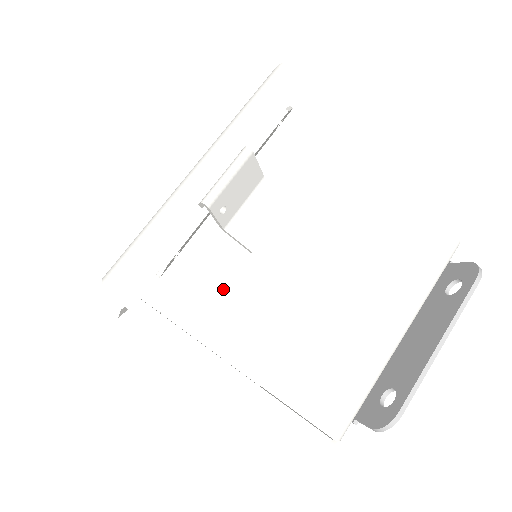
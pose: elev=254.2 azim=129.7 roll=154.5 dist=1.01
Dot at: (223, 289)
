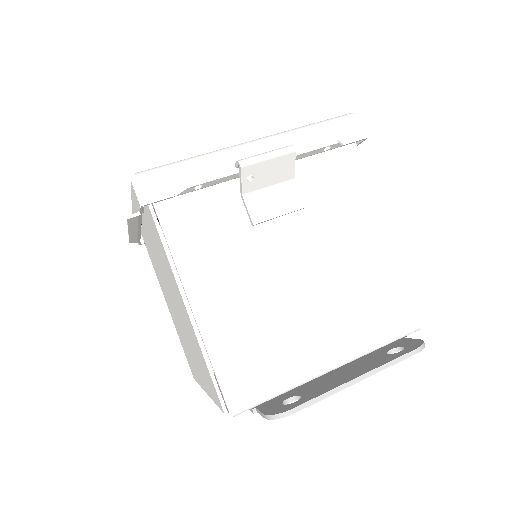
Dot at: (215, 237)
